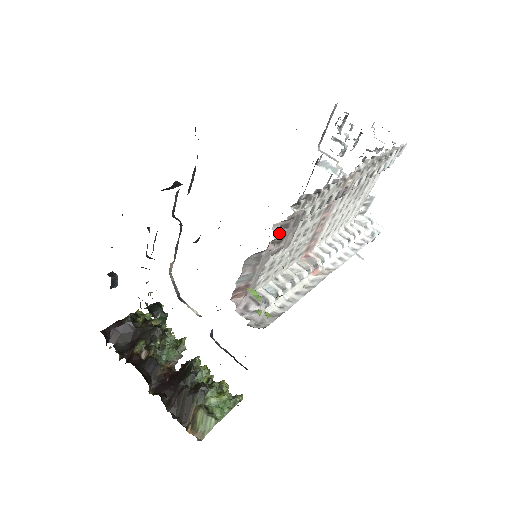
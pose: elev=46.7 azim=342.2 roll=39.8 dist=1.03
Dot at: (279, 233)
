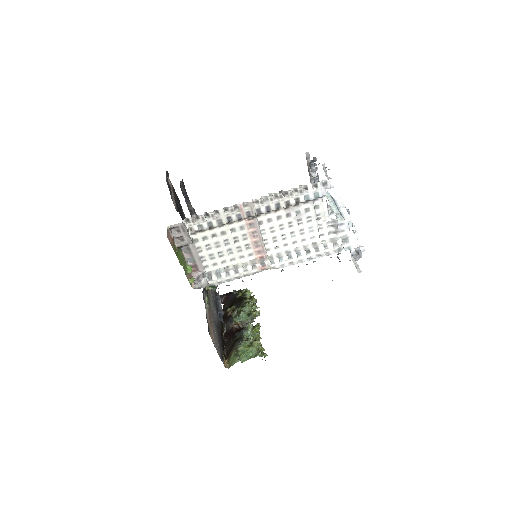
Dot at: (174, 234)
